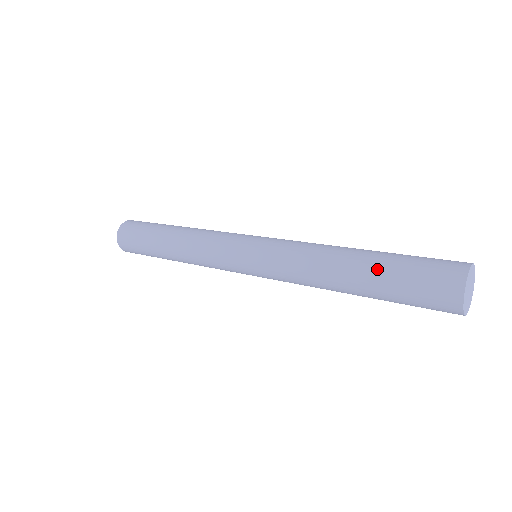
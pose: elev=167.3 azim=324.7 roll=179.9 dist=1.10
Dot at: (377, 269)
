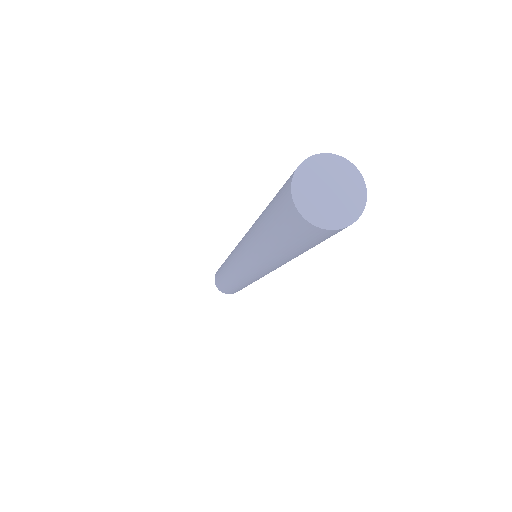
Dot at: (265, 212)
